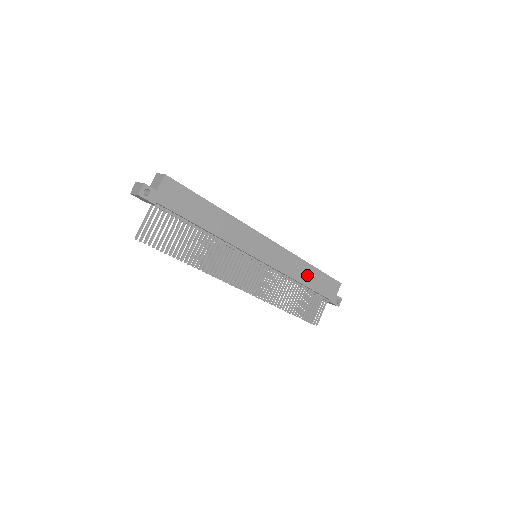
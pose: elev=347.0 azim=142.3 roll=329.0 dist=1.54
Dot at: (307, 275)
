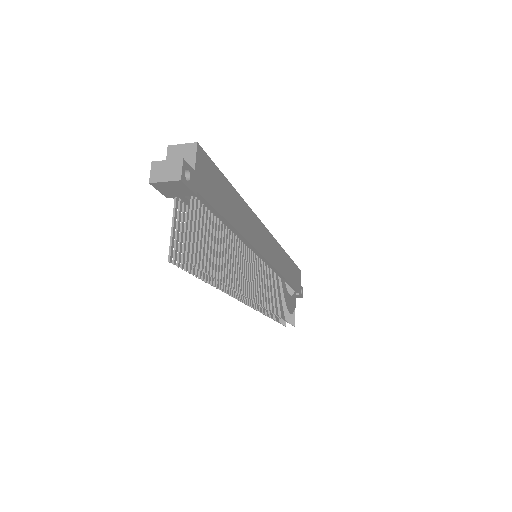
Dot at: (287, 268)
